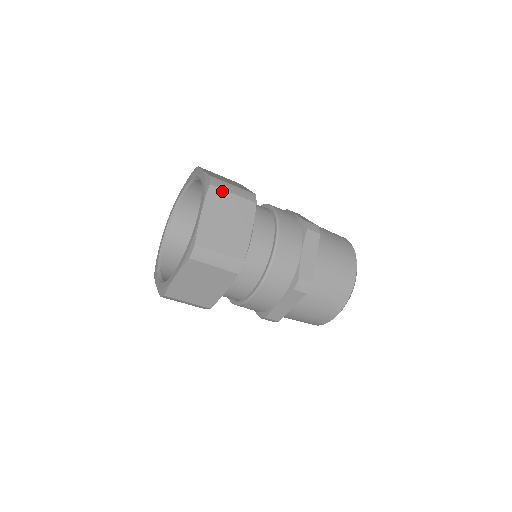
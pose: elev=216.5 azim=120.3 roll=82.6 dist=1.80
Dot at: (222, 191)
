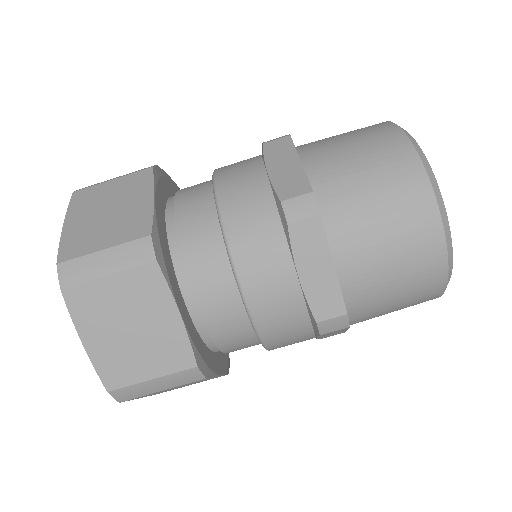
Dot at: occluded
